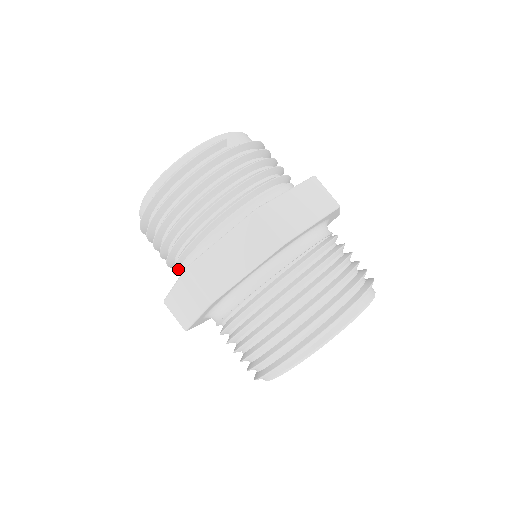
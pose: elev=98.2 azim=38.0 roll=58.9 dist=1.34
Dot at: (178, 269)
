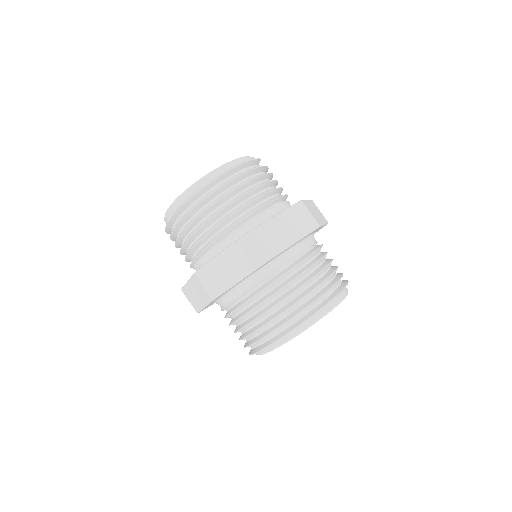
Dot at: (210, 248)
